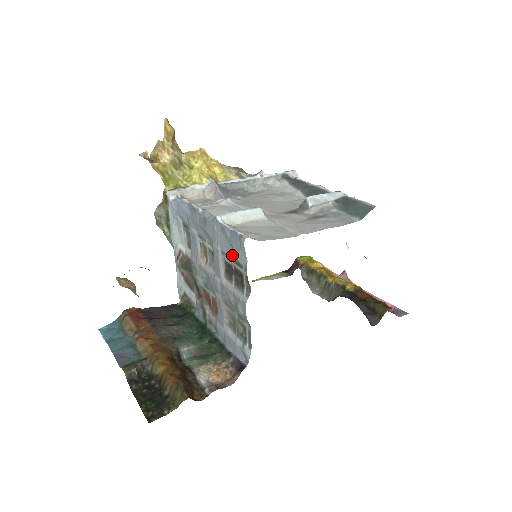
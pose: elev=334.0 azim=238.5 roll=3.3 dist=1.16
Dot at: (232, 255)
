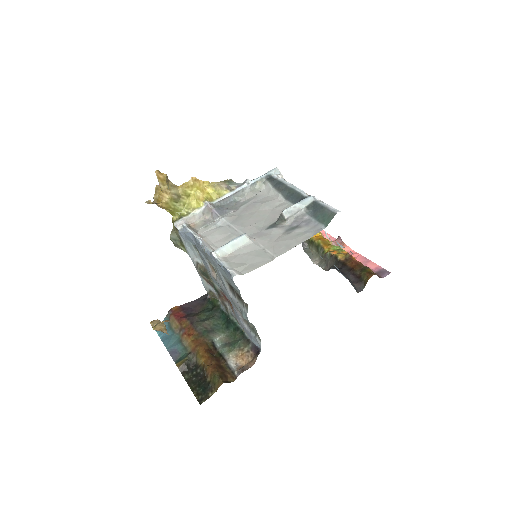
Dot at: occluded
